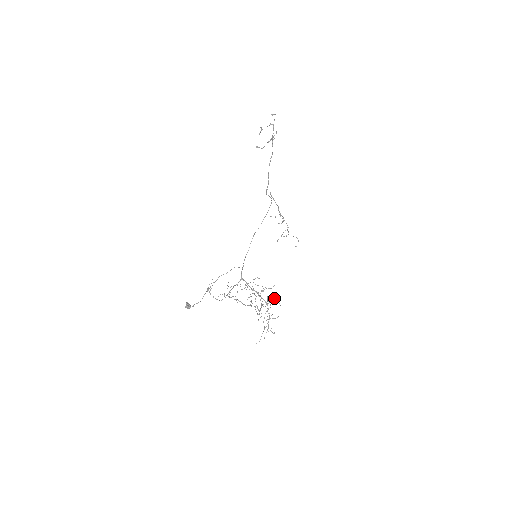
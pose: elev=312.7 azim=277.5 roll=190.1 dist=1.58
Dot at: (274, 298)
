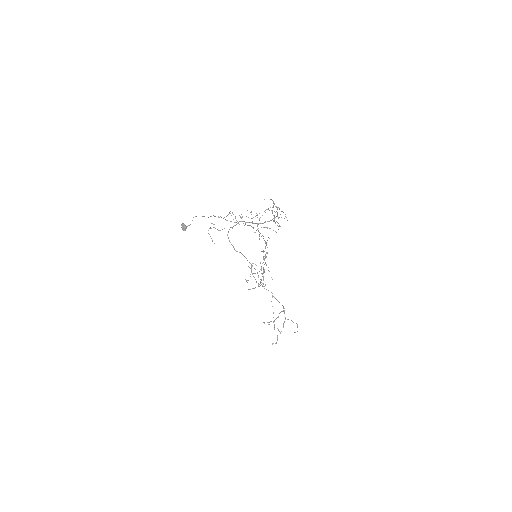
Dot at: occluded
